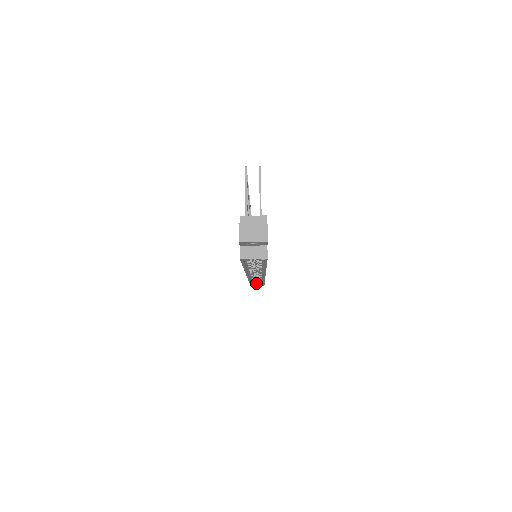
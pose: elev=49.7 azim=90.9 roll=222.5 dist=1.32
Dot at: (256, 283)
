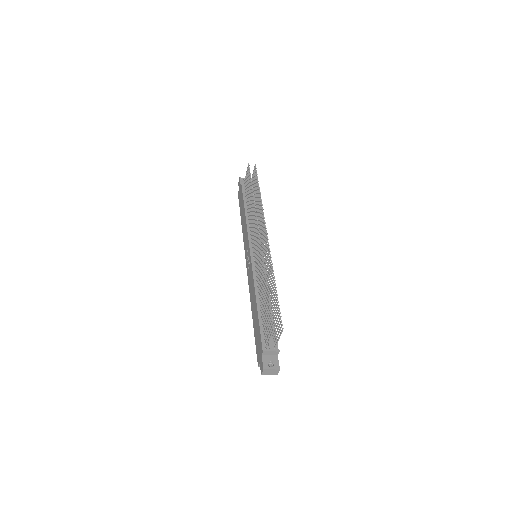
Dot at: occluded
